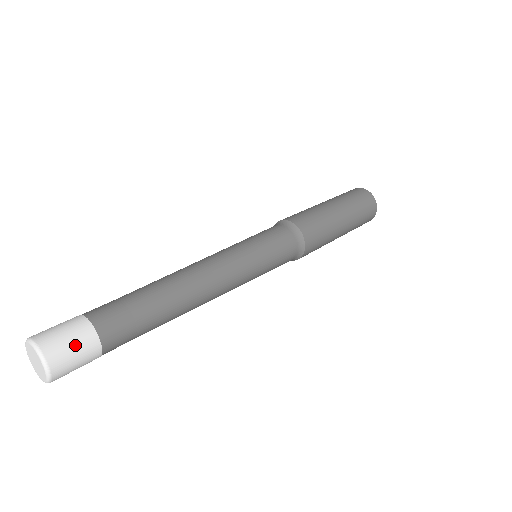
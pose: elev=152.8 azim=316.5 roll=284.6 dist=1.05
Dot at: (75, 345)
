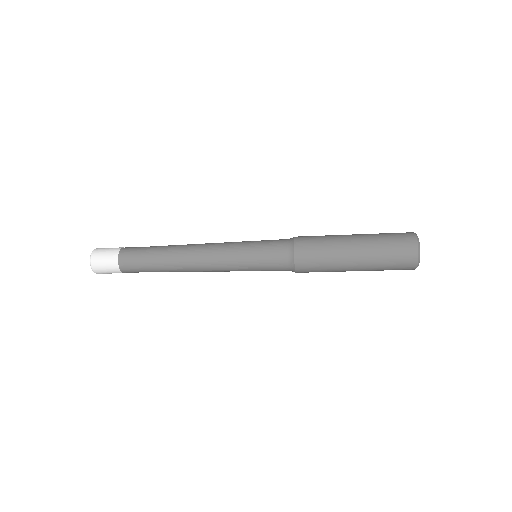
Dot at: (106, 254)
